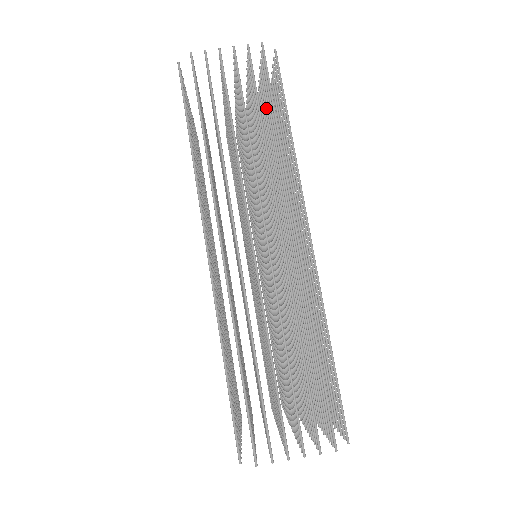
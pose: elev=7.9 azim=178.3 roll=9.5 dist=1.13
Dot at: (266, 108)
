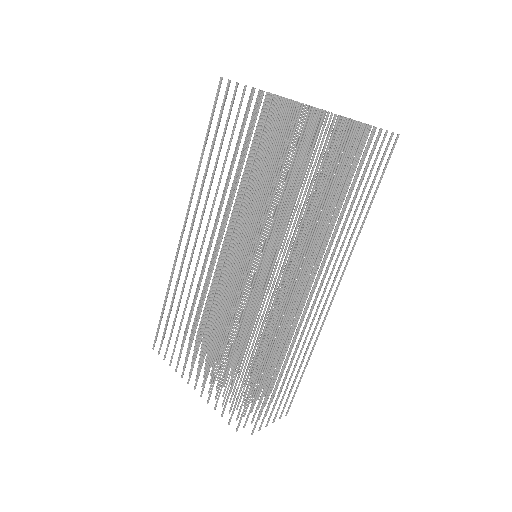
Dot at: occluded
